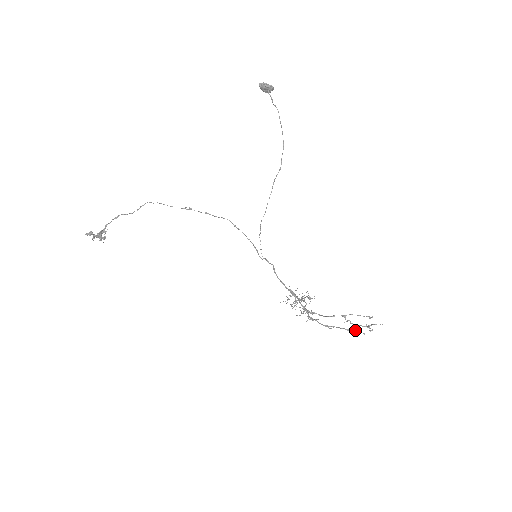
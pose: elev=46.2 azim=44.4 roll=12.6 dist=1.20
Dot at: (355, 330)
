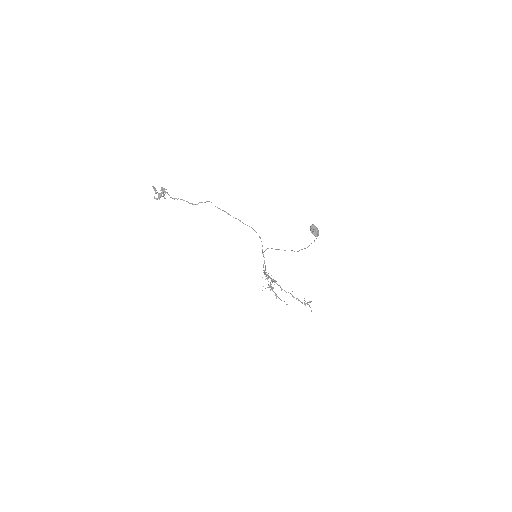
Dot at: occluded
